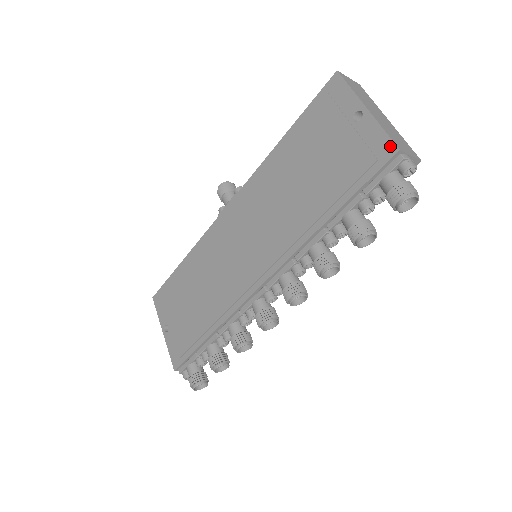
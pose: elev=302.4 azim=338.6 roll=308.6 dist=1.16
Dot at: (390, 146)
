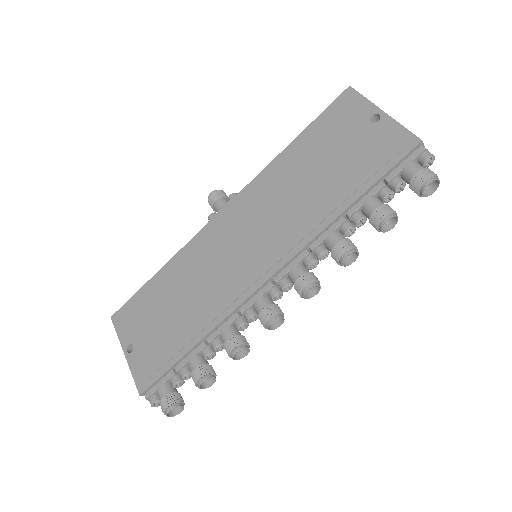
Dot at: (412, 138)
